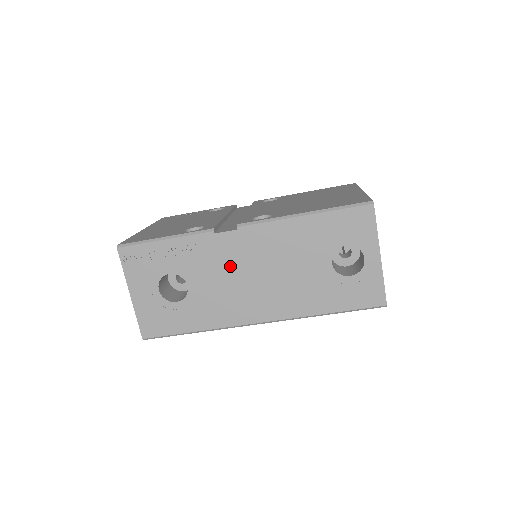
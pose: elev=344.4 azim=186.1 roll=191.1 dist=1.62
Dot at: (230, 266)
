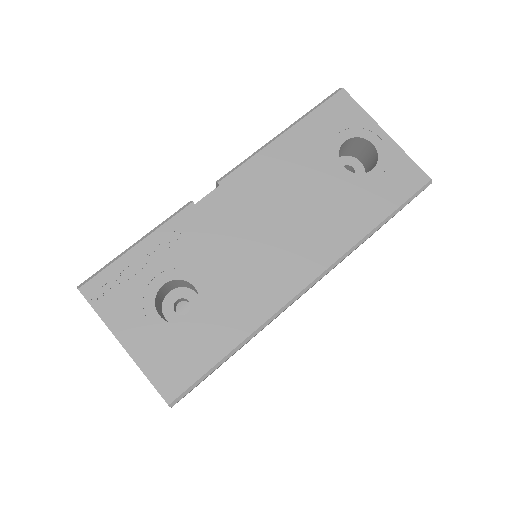
Dot at: (234, 232)
